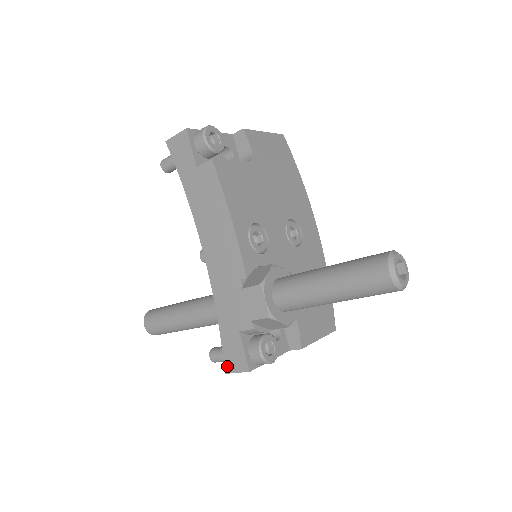
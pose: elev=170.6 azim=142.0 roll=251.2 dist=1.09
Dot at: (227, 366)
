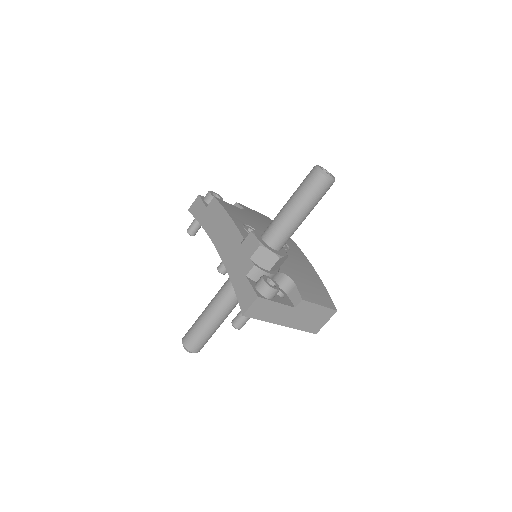
Dot at: (243, 308)
